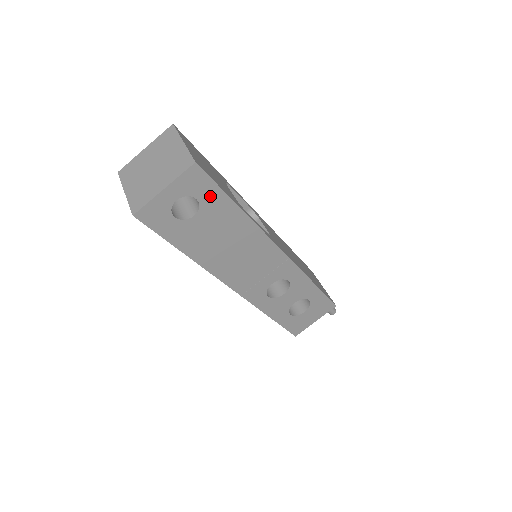
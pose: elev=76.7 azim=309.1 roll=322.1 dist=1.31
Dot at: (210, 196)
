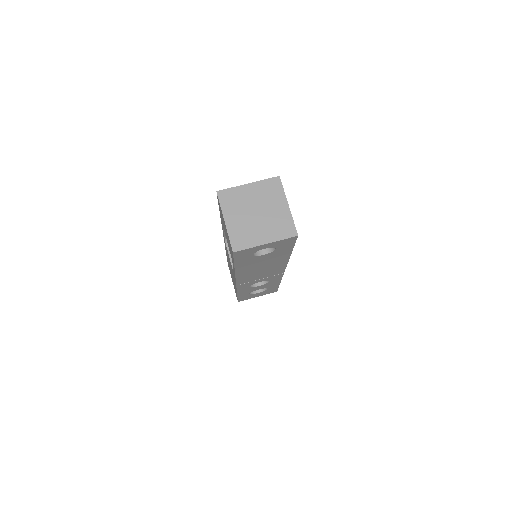
Dot at: (284, 248)
